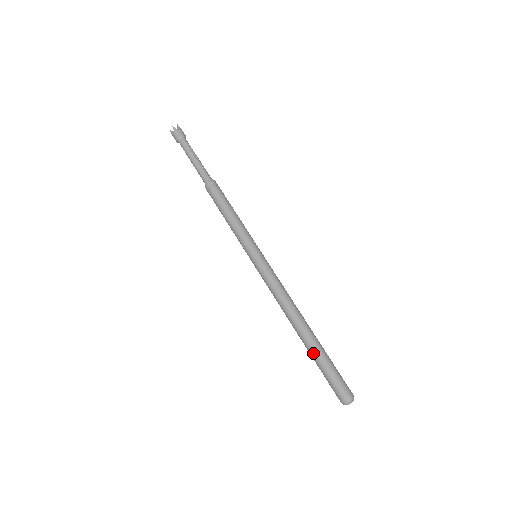
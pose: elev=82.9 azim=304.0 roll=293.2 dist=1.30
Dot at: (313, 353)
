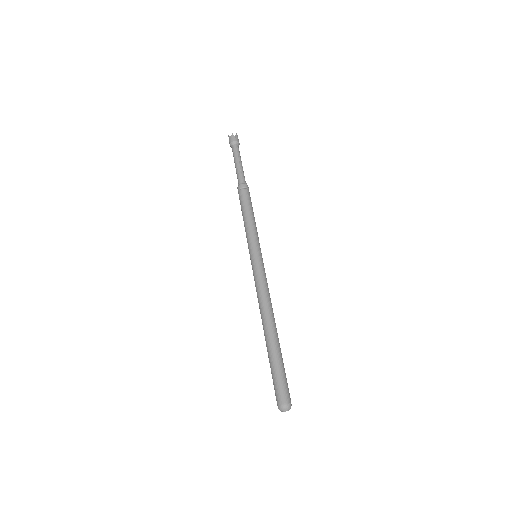
Dot at: (270, 353)
